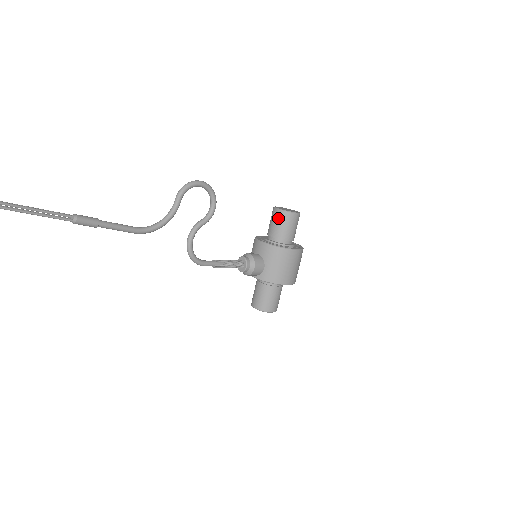
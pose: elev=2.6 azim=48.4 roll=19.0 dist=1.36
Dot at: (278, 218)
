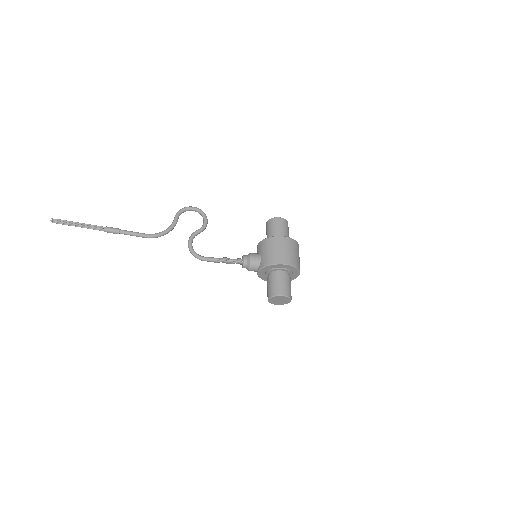
Dot at: (267, 226)
